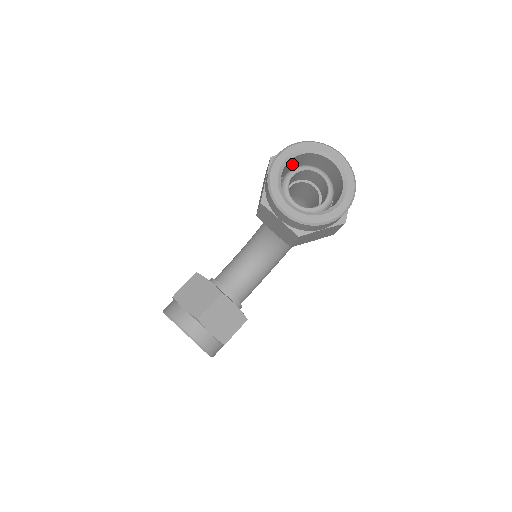
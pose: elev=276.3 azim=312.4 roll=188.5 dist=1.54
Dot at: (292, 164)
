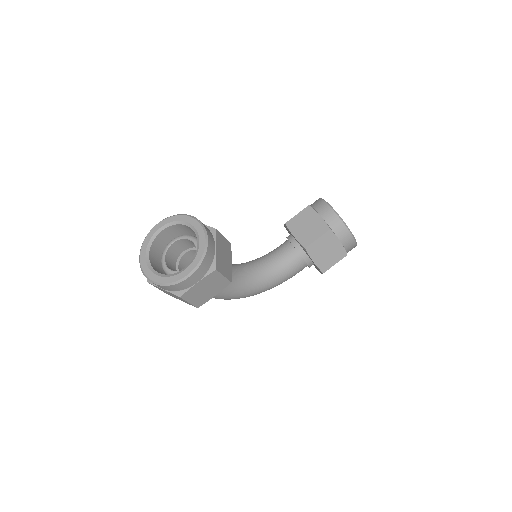
Dot at: occluded
